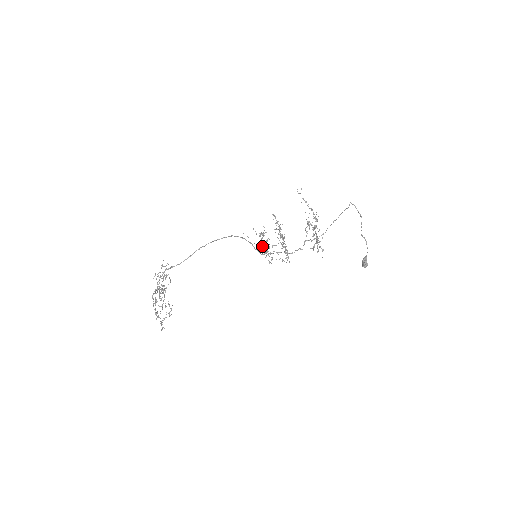
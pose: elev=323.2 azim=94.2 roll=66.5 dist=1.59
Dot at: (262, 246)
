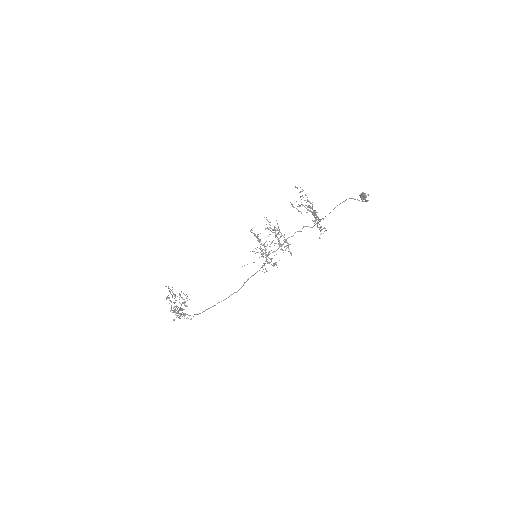
Dot at: occluded
